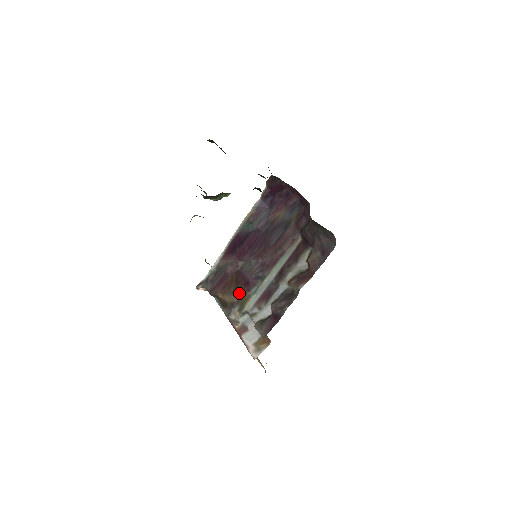
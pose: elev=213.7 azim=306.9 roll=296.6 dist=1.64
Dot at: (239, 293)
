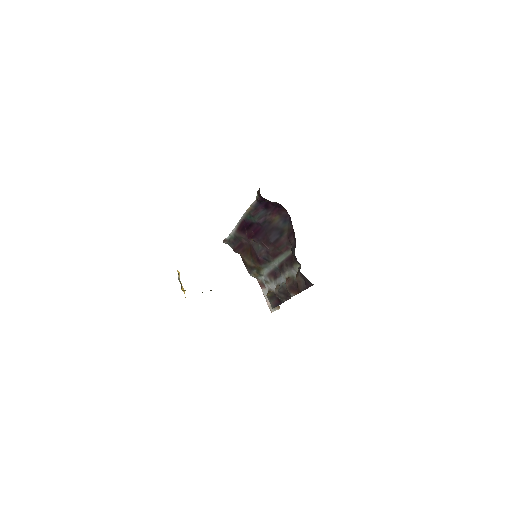
Dot at: (254, 263)
